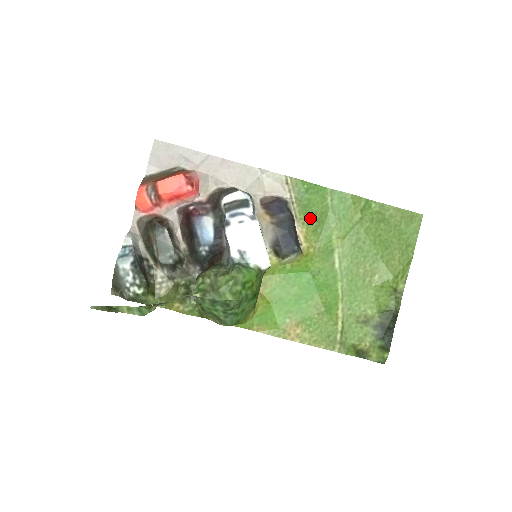
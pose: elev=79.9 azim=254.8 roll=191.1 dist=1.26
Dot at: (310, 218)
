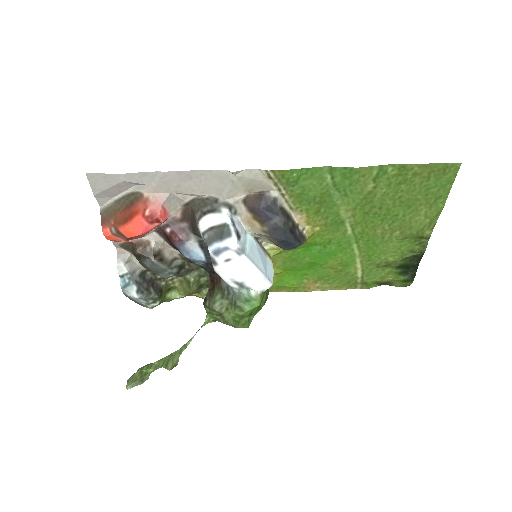
Dot at: (308, 203)
